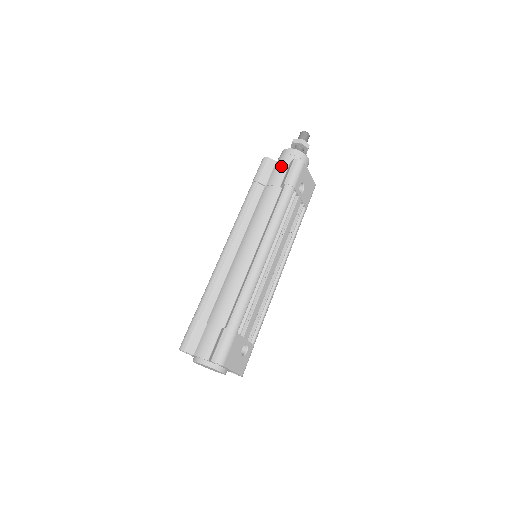
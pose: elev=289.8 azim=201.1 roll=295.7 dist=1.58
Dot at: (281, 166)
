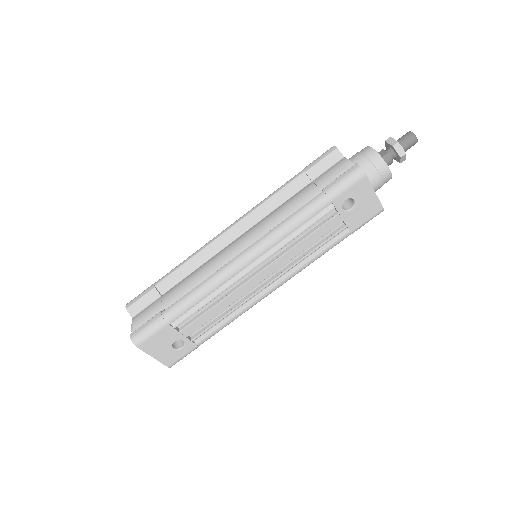
Dot at: (342, 166)
